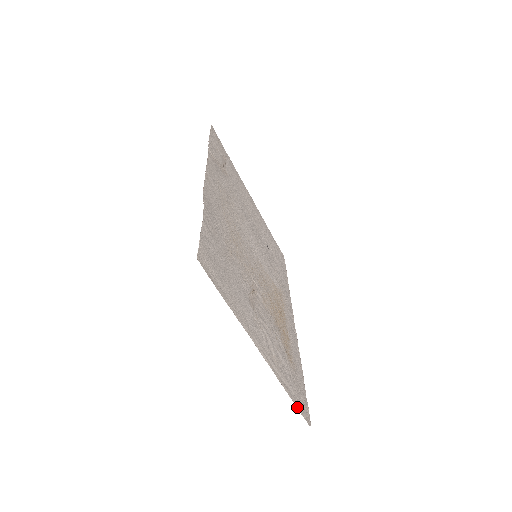
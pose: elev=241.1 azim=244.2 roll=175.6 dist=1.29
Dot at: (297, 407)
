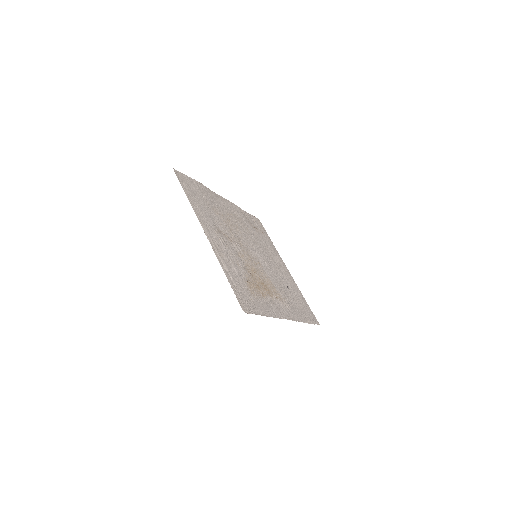
Dot at: (231, 287)
